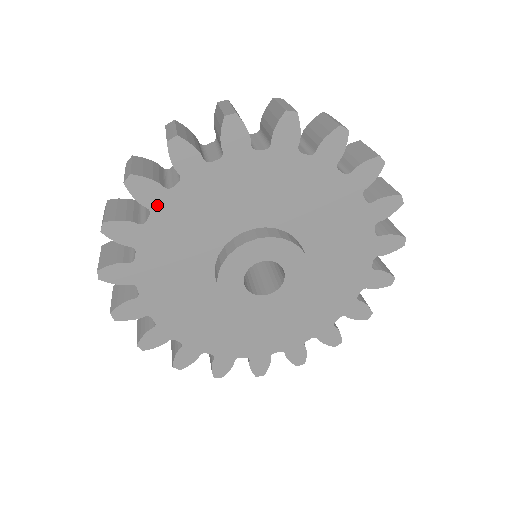
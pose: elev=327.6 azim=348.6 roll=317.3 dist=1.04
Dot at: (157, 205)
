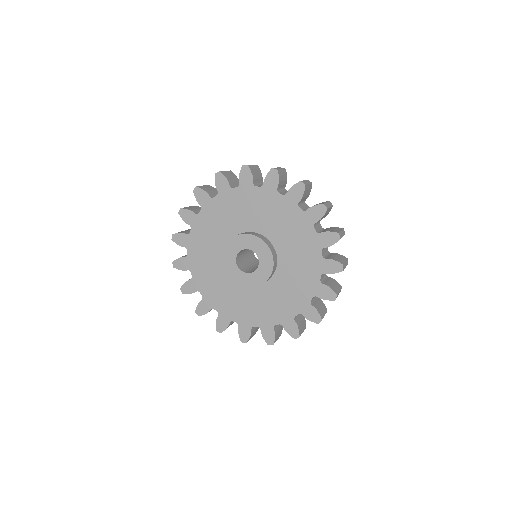
Dot at: (193, 223)
